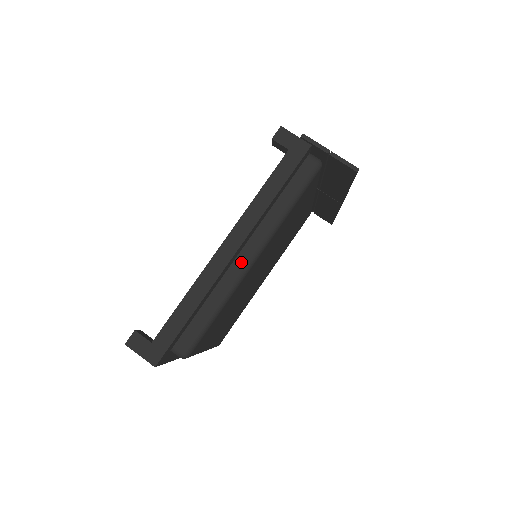
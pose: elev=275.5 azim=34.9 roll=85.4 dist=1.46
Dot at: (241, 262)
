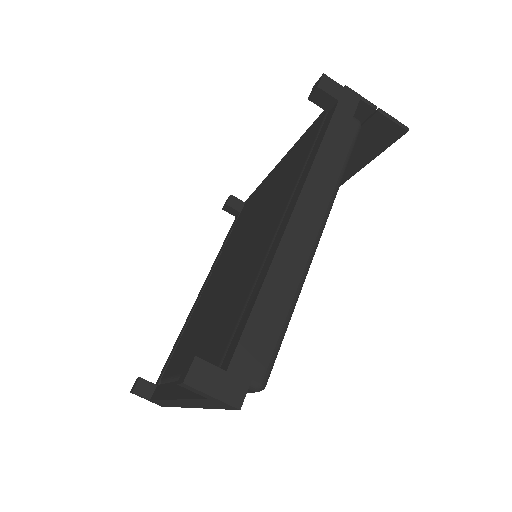
Dot at: (307, 241)
